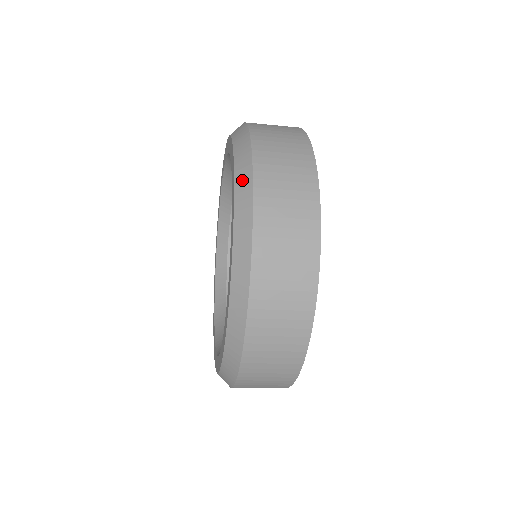
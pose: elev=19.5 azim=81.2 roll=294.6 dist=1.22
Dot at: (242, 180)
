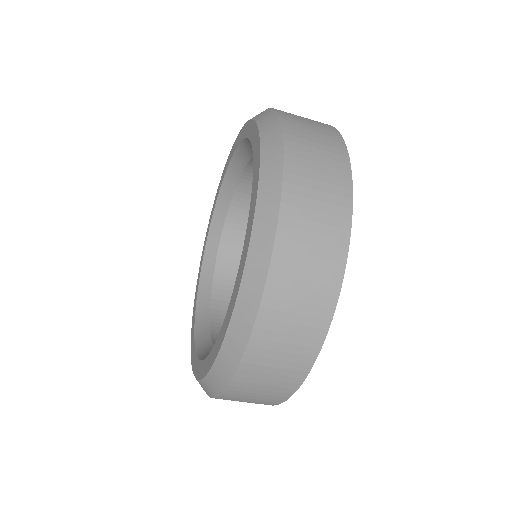
Dot at: (268, 126)
